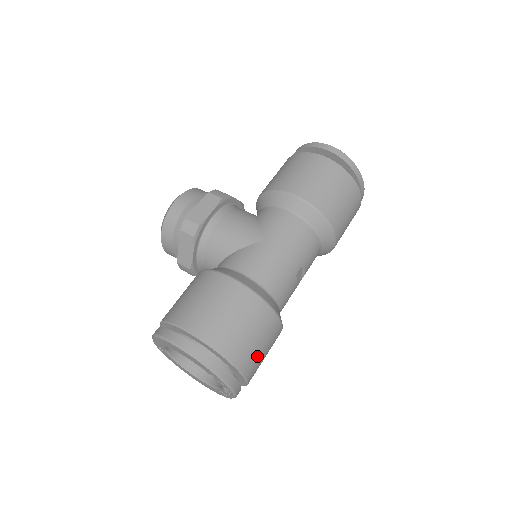
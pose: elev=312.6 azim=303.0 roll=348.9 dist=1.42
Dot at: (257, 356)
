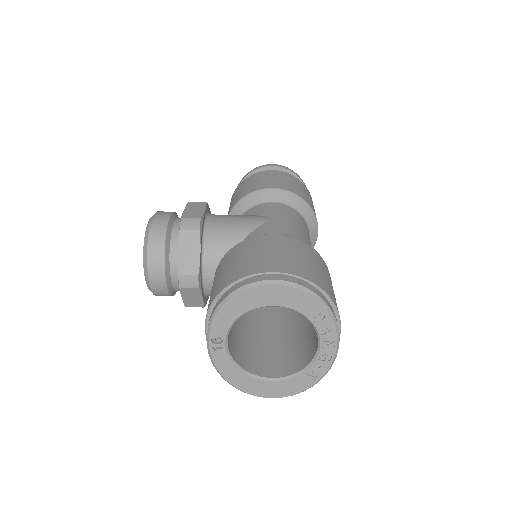
Dot at: occluded
